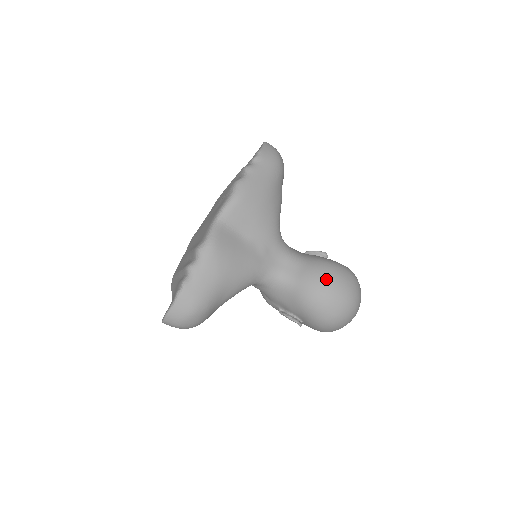
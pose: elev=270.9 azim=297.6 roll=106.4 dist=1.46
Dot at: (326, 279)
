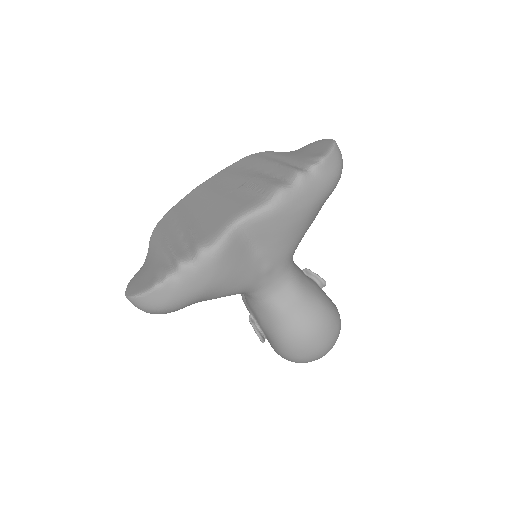
Dot at: (313, 325)
